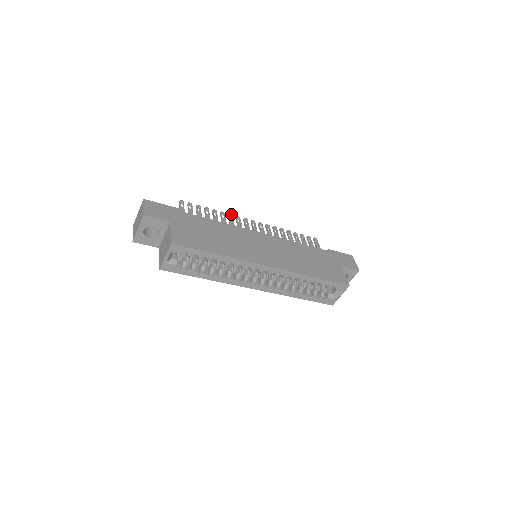
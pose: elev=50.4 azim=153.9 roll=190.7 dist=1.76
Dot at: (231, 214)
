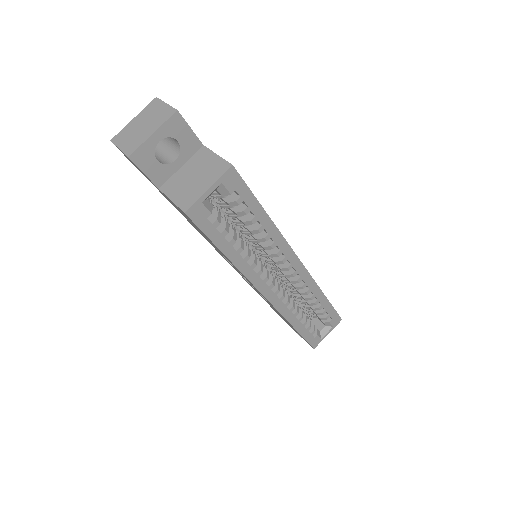
Dot at: occluded
